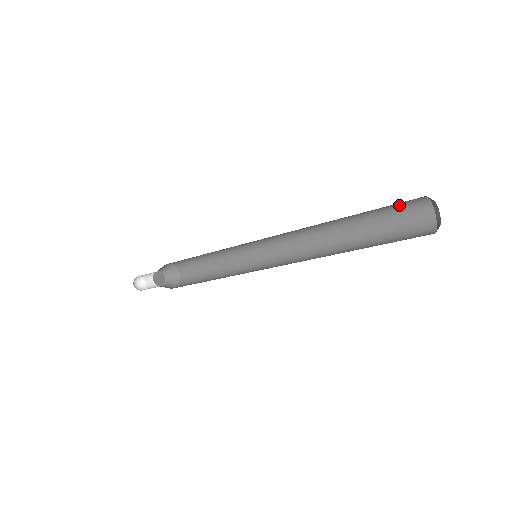
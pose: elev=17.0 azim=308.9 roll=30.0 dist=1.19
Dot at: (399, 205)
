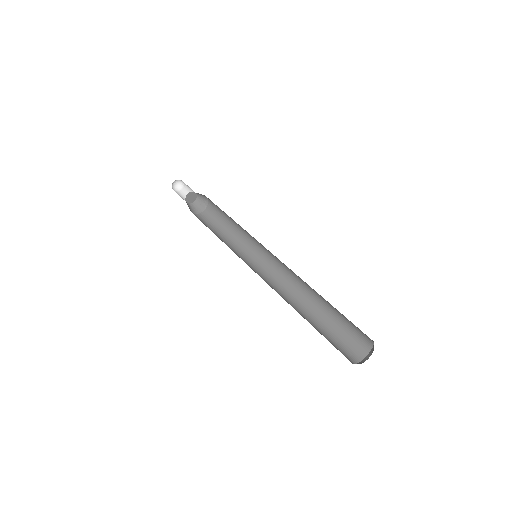
Dot at: occluded
